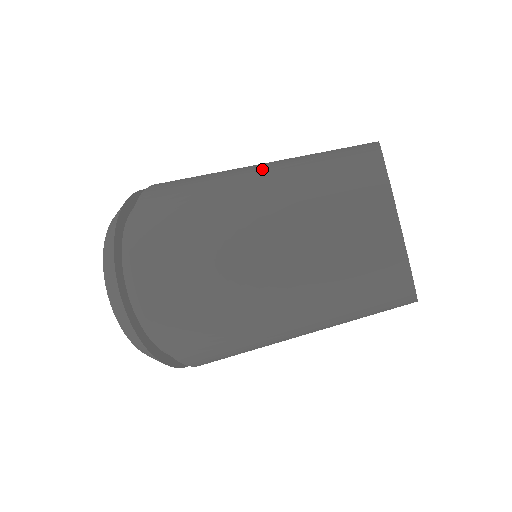
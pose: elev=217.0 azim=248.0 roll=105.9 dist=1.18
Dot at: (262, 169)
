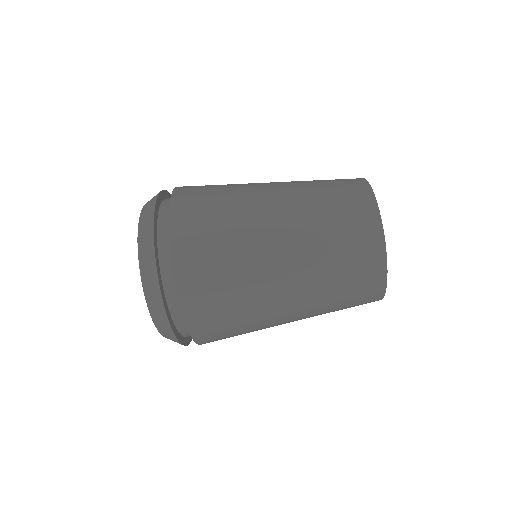
Dot at: occluded
